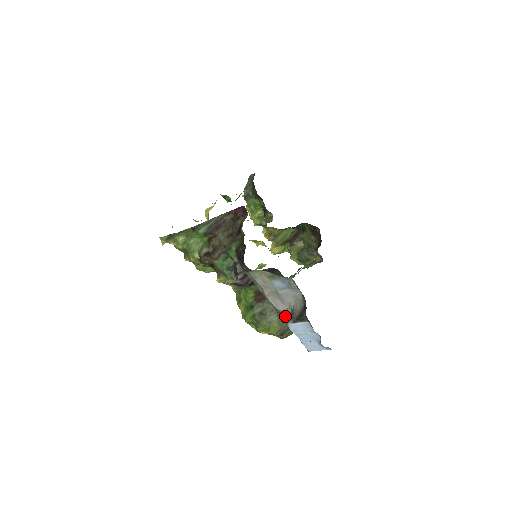
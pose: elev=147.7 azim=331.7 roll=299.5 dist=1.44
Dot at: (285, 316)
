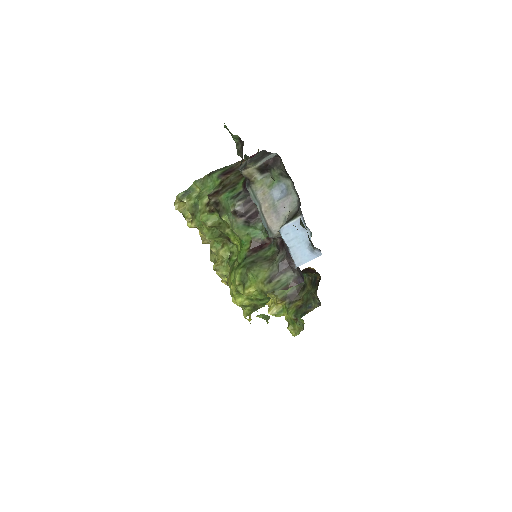
Dot at: (277, 258)
